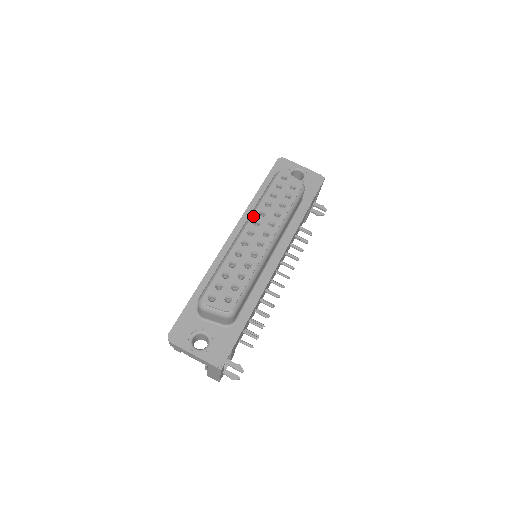
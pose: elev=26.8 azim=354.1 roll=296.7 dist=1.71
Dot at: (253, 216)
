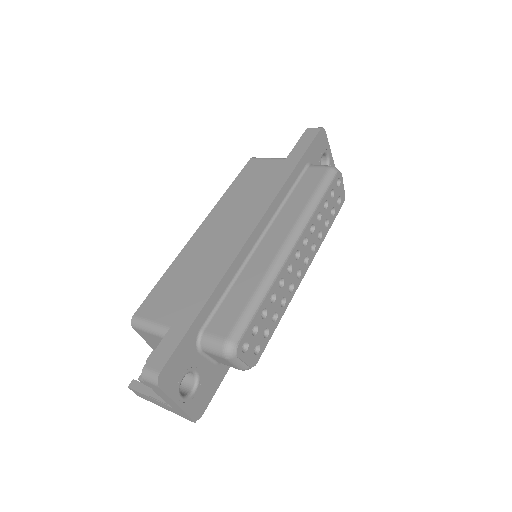
Dot at: (306, 229)
